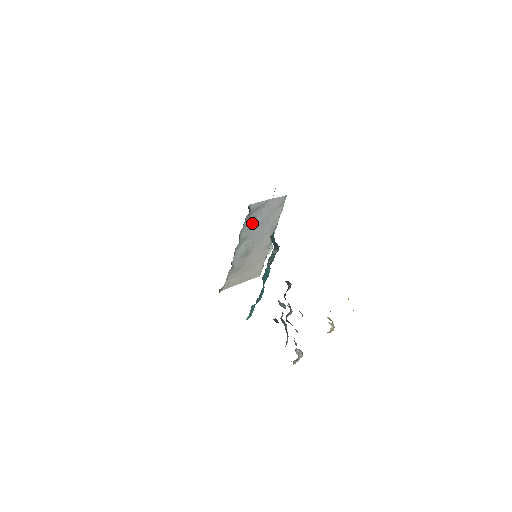
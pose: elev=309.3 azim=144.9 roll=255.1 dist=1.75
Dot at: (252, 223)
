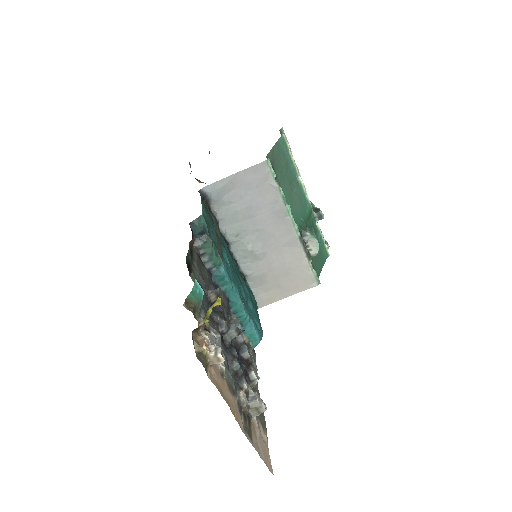
Dot at: (234, 212)
